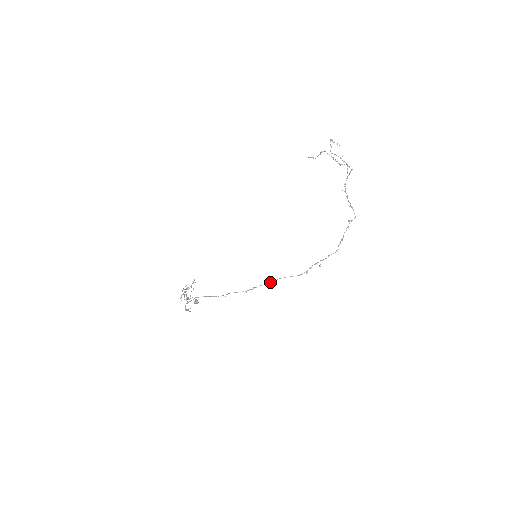
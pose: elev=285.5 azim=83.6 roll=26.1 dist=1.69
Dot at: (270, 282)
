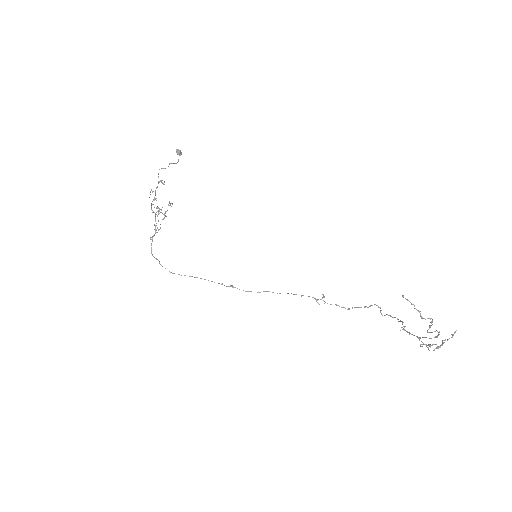
Dot at: occluded
